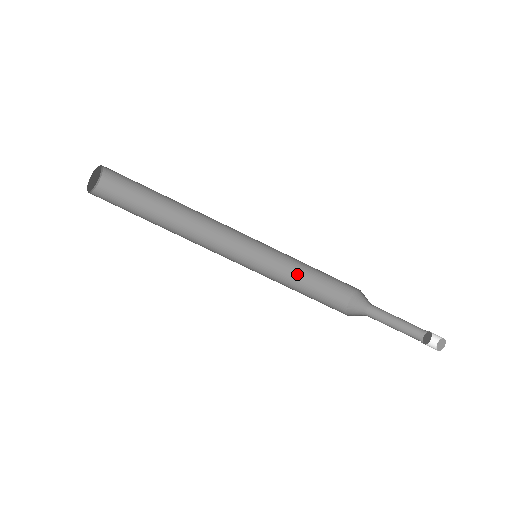
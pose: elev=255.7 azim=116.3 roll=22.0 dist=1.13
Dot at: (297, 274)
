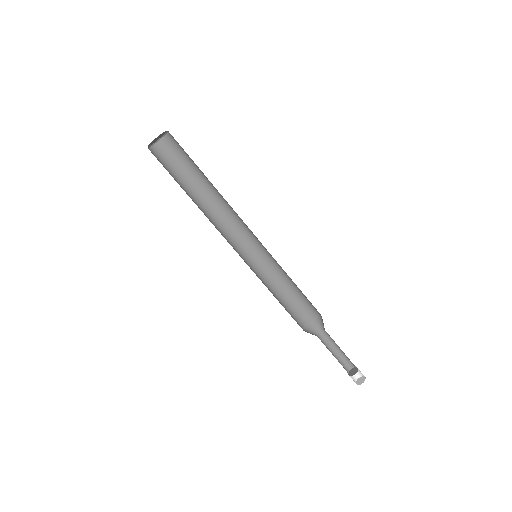
Dot at: (281, 281)
